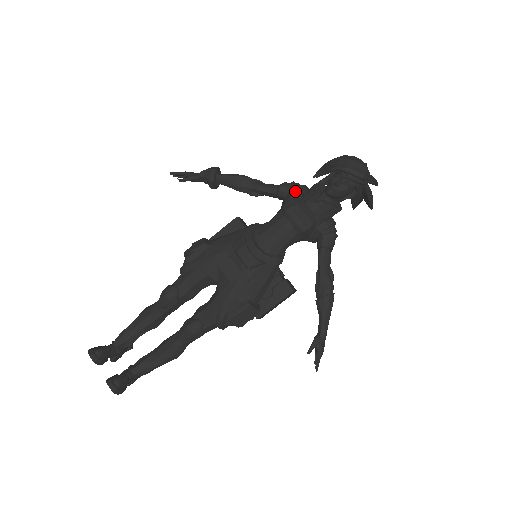
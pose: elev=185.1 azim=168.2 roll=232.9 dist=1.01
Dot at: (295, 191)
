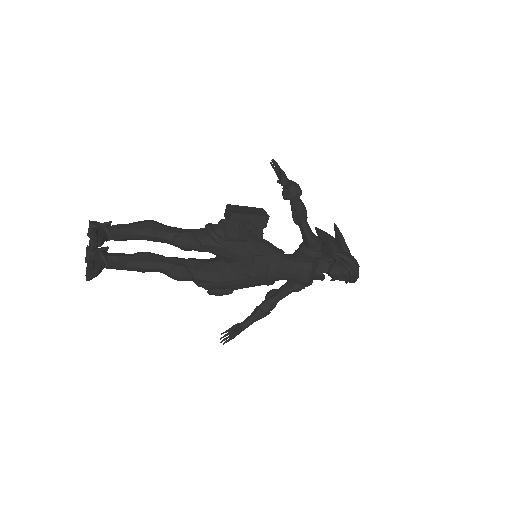
Dot at: (319, 255)
